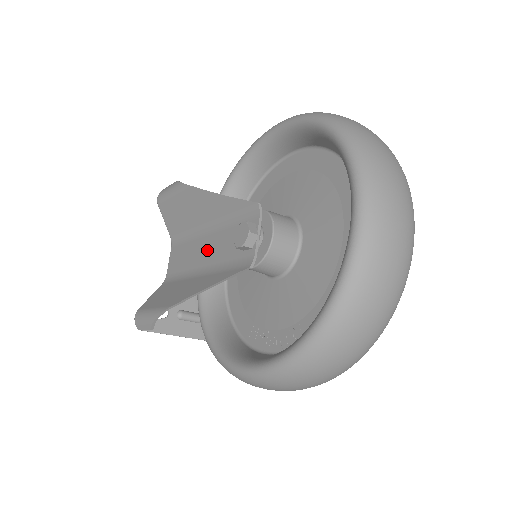
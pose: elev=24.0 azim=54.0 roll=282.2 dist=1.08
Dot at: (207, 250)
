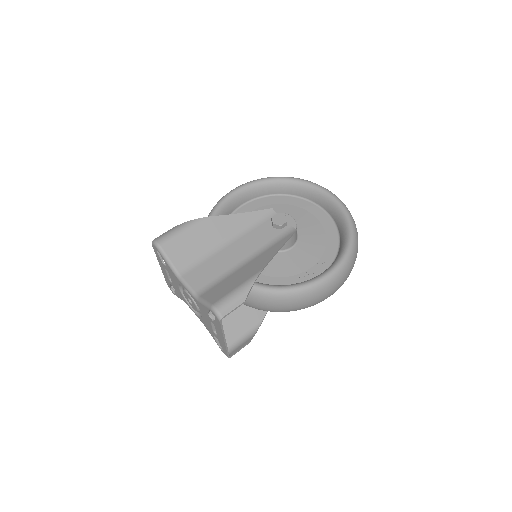
Dot at: (241, 249)
